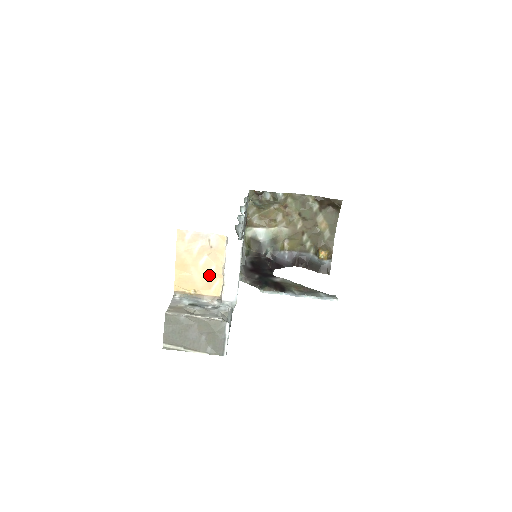
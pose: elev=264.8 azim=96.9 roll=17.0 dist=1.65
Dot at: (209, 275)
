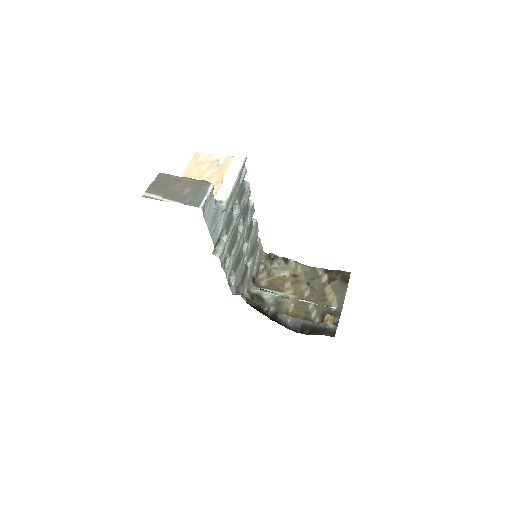
Dot at: occluded
